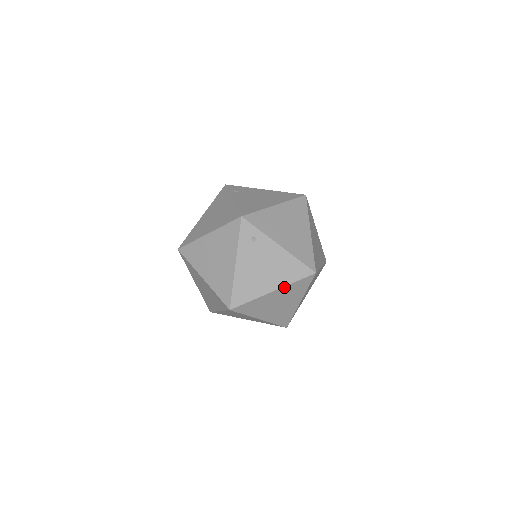
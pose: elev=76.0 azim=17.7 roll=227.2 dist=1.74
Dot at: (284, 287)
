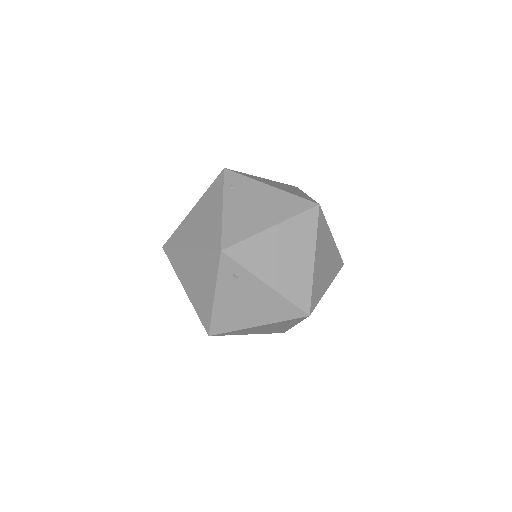
Dot at: (271, 323)
